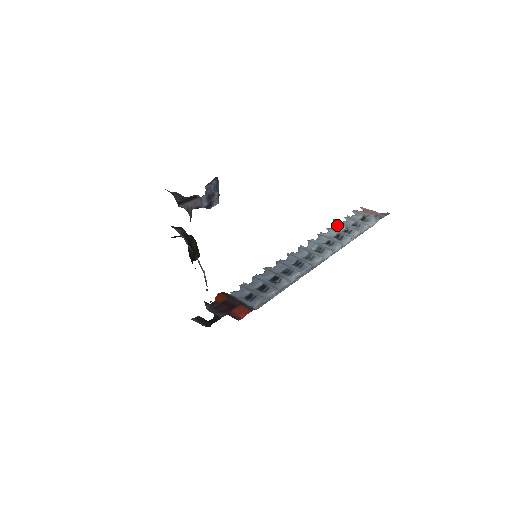
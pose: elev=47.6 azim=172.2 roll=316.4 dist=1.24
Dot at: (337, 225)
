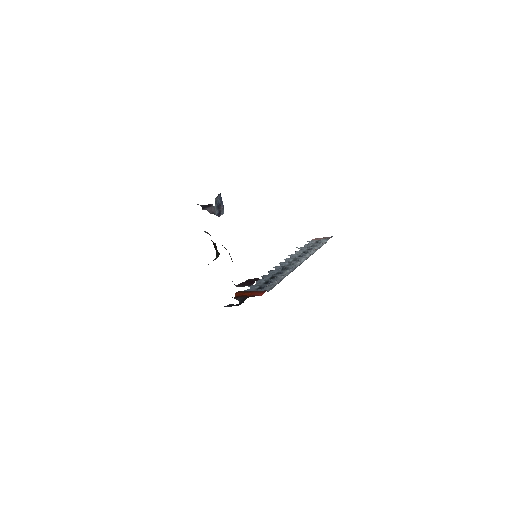
Dot at: (300, 249)
